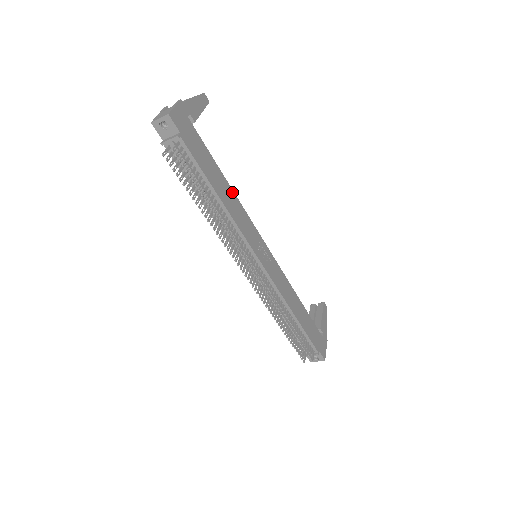
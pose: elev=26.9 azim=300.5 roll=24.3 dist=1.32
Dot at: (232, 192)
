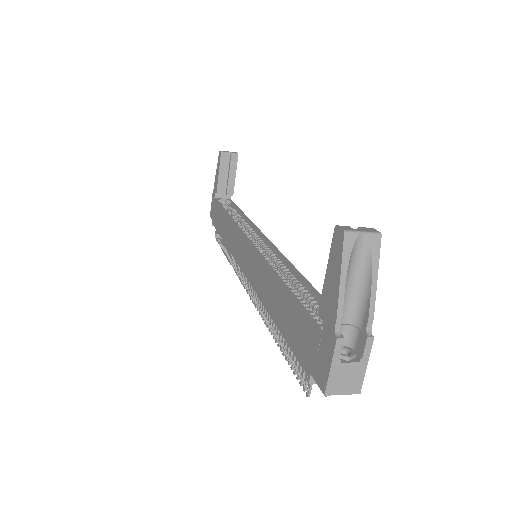
Dot at: (300, 277)
